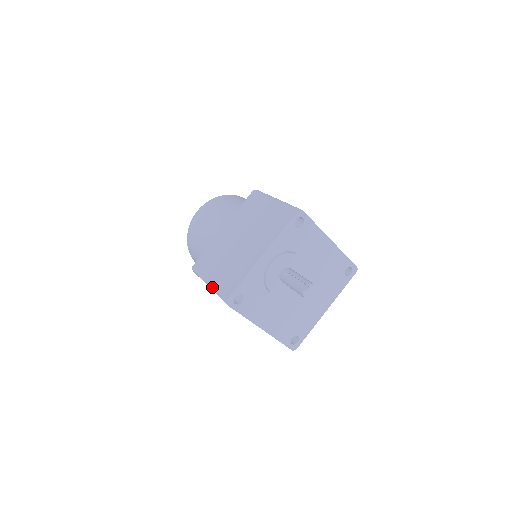
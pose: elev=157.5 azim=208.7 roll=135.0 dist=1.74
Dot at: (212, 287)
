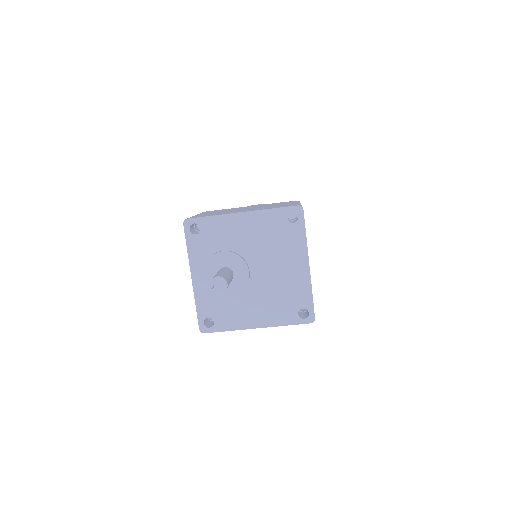
Dot at: occluded
